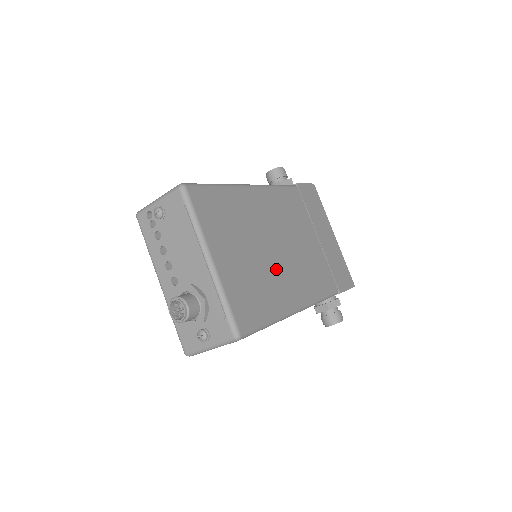
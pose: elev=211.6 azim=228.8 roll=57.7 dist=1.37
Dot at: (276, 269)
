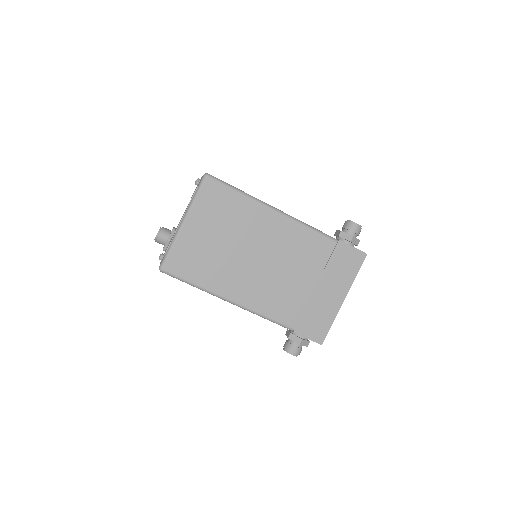
Dot at: (236, 267)
